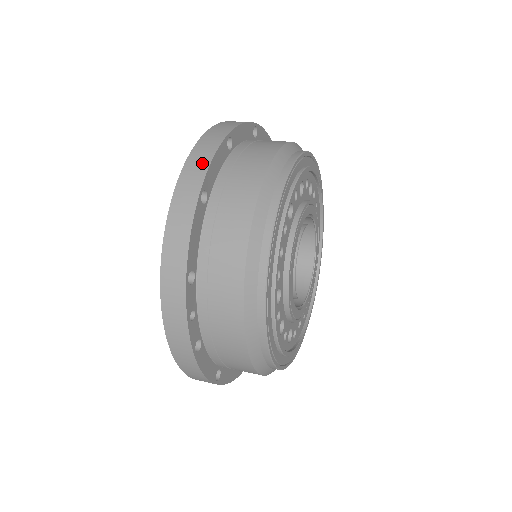
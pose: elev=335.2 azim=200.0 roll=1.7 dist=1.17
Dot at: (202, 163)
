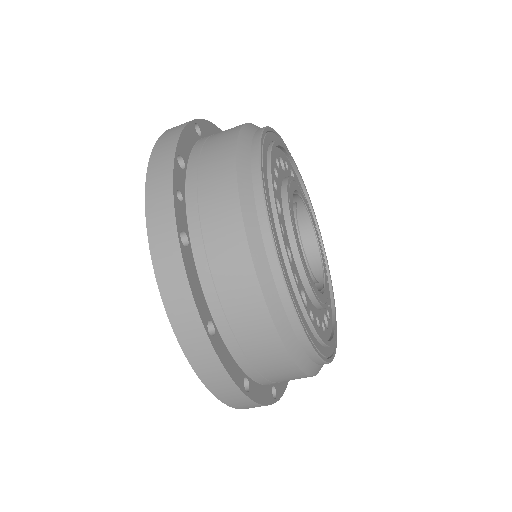
Dot at: occluded
